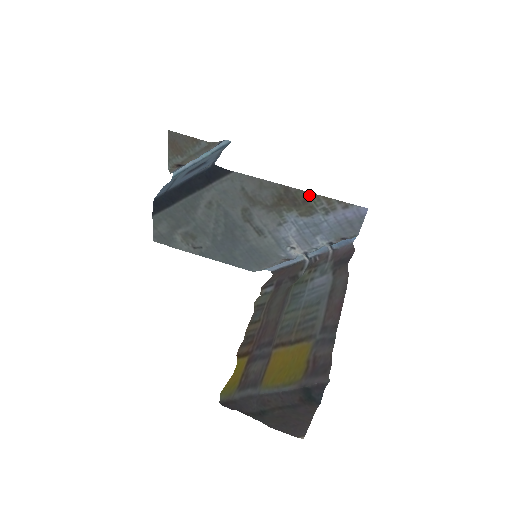
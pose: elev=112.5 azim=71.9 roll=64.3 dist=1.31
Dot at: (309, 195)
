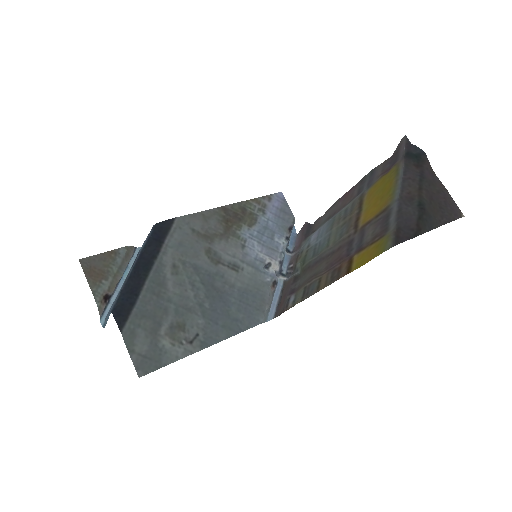
Dot at: (242, 204)
